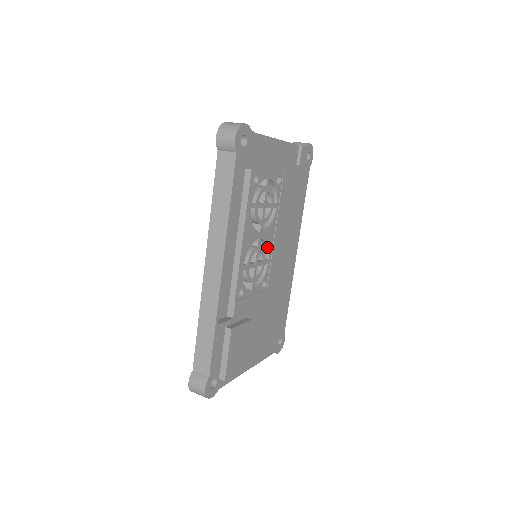
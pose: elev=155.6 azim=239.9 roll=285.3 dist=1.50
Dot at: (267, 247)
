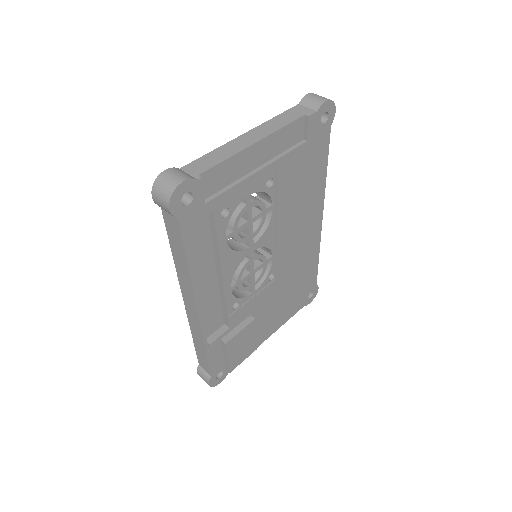
Dot at: occluded
